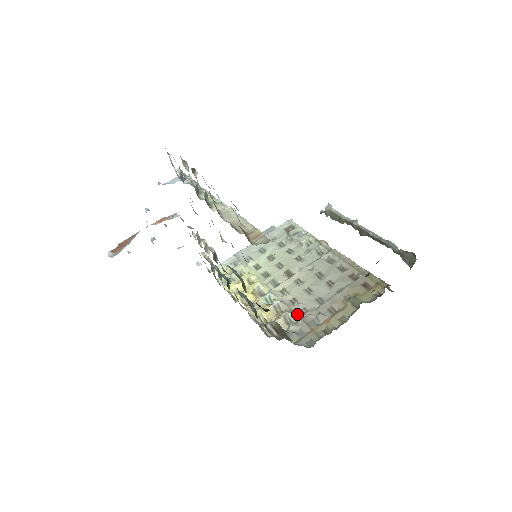
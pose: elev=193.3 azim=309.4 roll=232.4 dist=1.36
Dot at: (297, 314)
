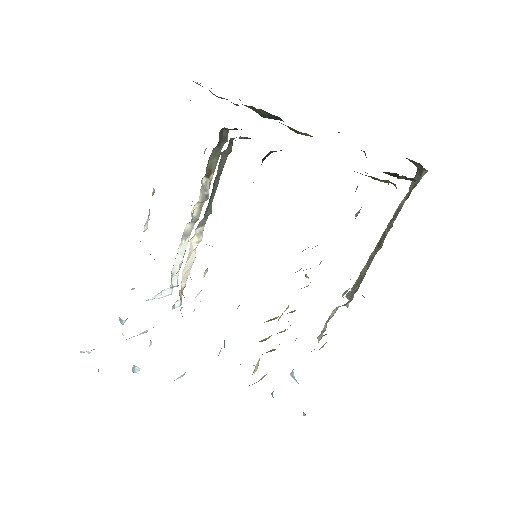
Dot at: occluded
